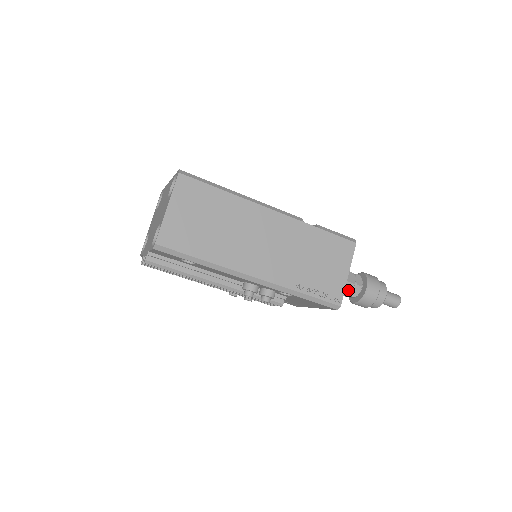
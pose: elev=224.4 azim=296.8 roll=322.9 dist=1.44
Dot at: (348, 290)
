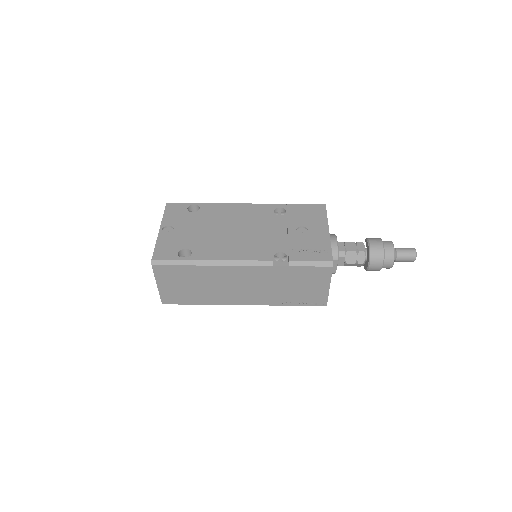
Dot at: (351, 265)
